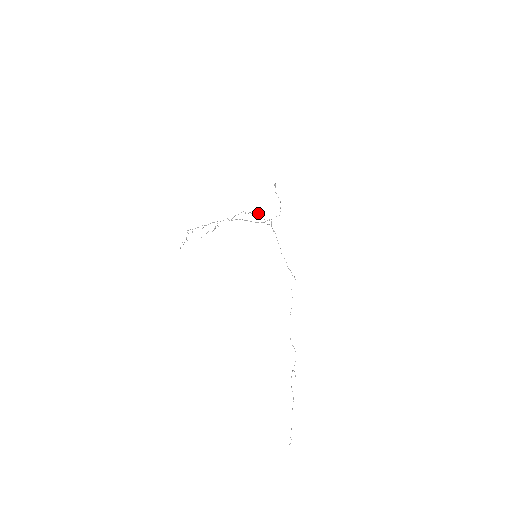
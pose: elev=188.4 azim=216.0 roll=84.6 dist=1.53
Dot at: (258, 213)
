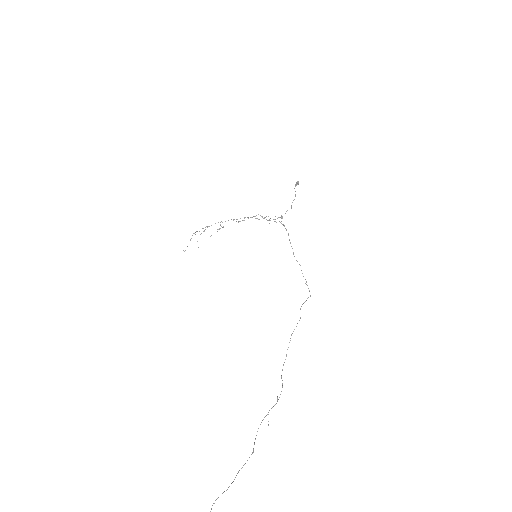
Dot at: occluded
